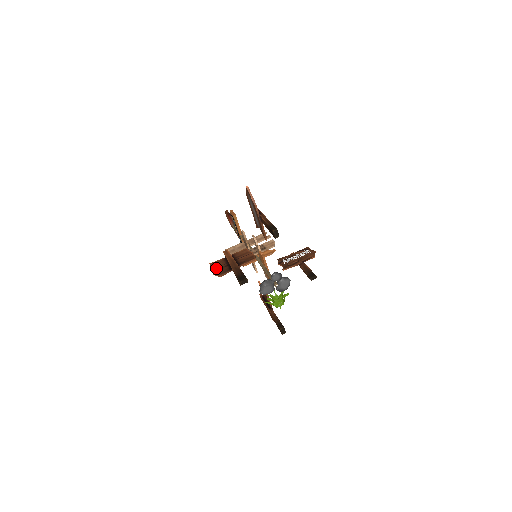
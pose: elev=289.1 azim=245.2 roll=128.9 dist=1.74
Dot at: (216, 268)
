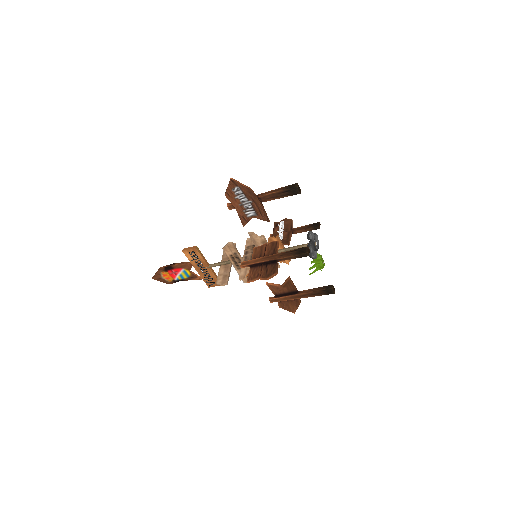
Dot at: (261, 275)
